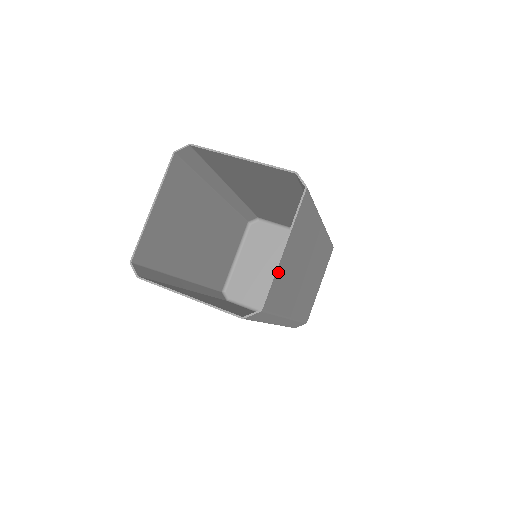
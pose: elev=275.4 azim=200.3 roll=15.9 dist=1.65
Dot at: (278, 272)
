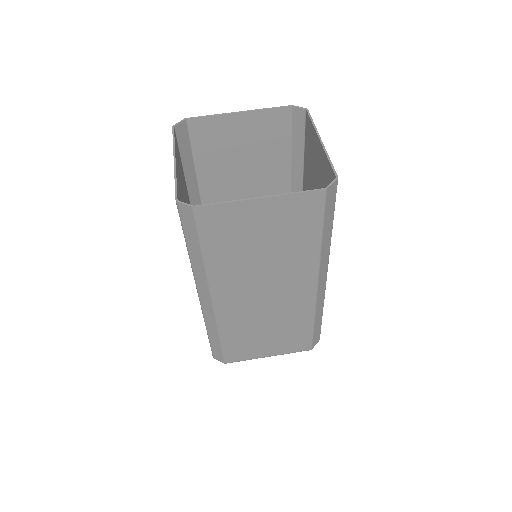
Dot at: (326, 160)
